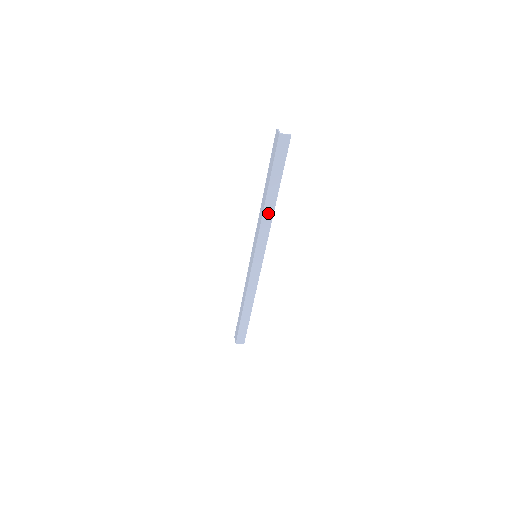
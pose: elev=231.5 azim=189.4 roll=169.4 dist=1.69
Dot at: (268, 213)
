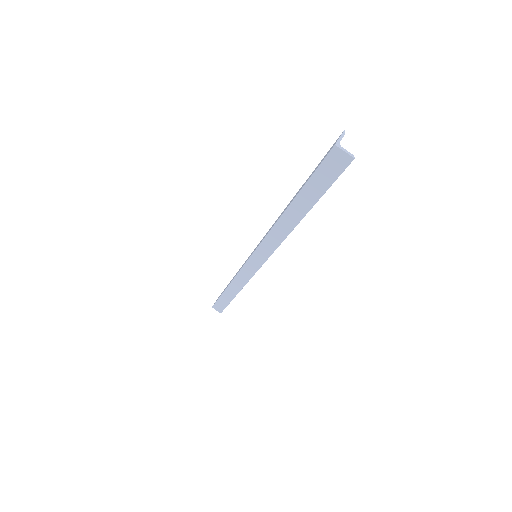
Dot at: (283, 227)
